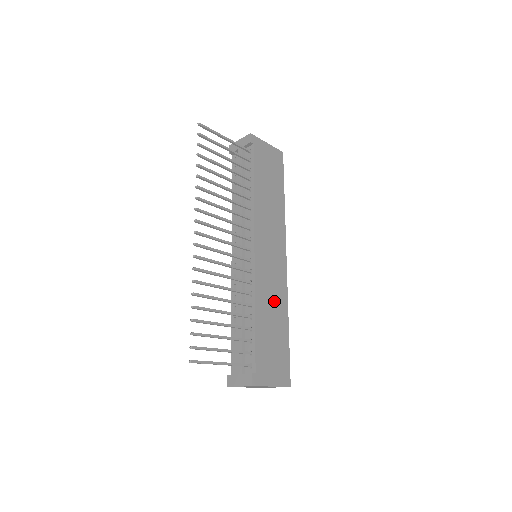
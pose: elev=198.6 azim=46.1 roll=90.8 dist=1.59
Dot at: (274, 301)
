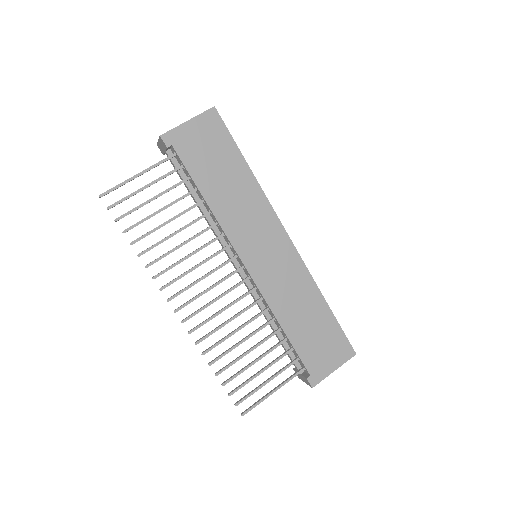
Dot at: (297, 295)
